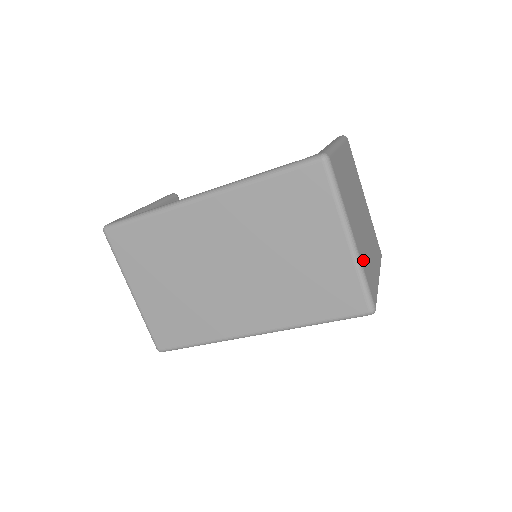
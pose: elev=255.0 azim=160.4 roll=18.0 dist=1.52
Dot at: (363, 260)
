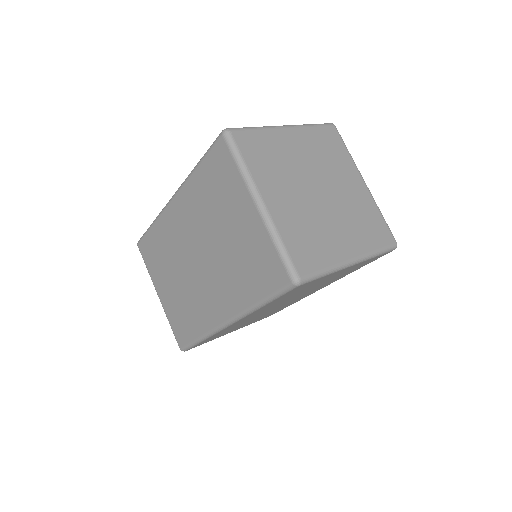
Dot at: (286, 228)
